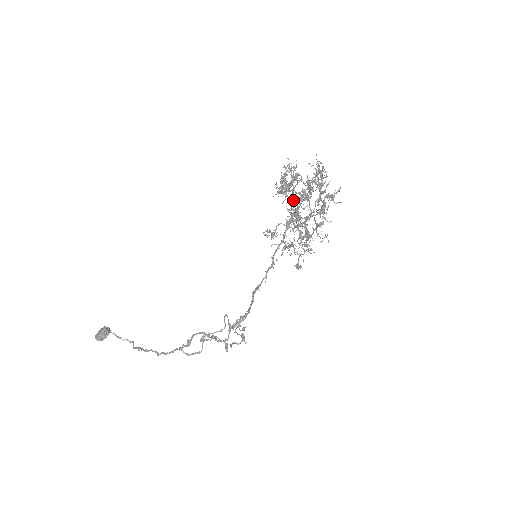
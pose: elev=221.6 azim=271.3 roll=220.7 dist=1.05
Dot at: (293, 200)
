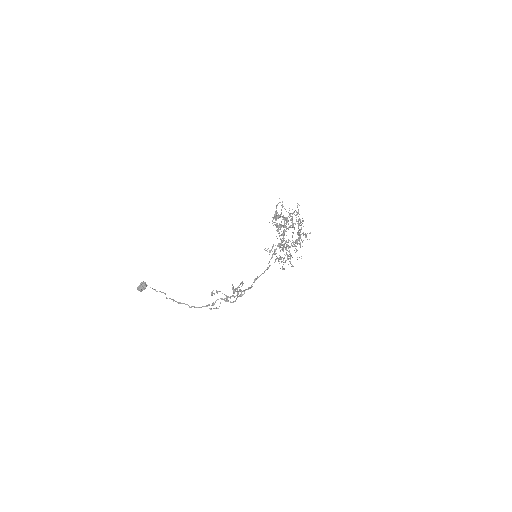
Dot at: (283, 233)
